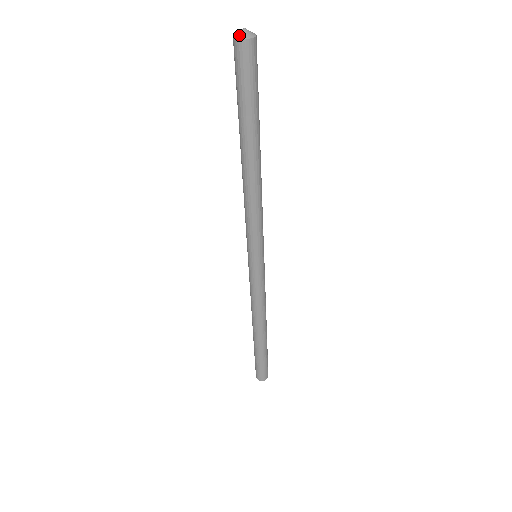
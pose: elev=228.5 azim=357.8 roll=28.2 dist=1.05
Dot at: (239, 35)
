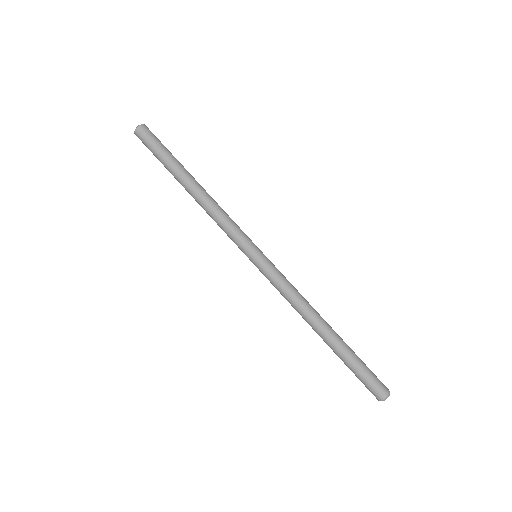
Dot at: (138, 126)
